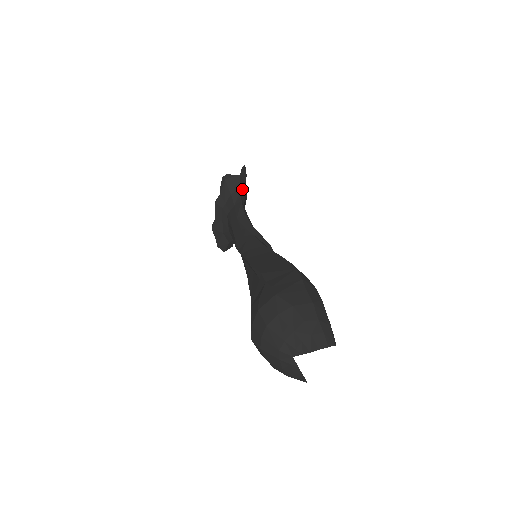
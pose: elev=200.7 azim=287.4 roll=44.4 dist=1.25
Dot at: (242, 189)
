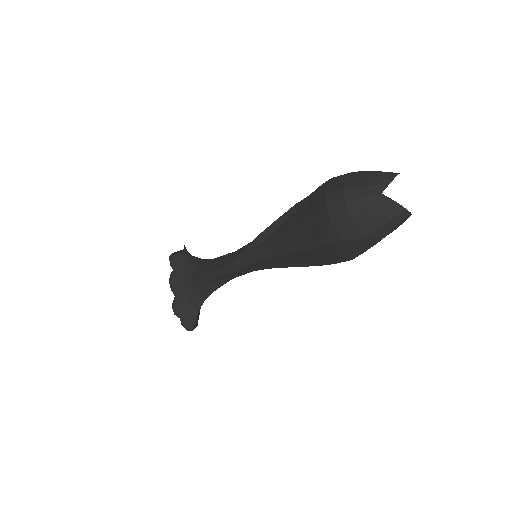
Dot at: occluded
